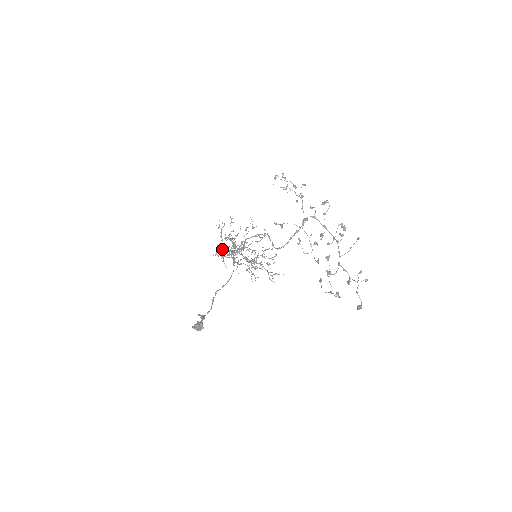
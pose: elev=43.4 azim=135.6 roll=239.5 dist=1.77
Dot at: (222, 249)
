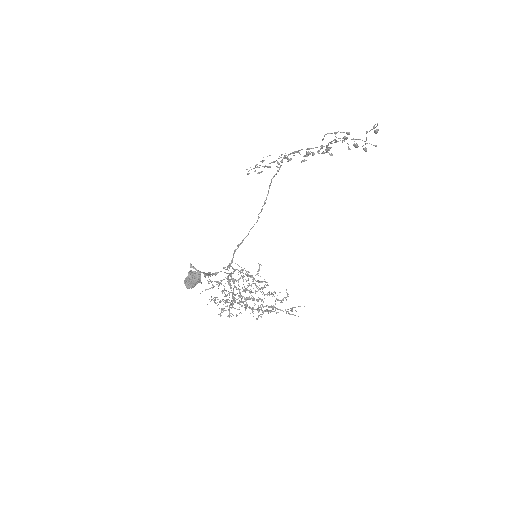
Dot at: (219, 308)
